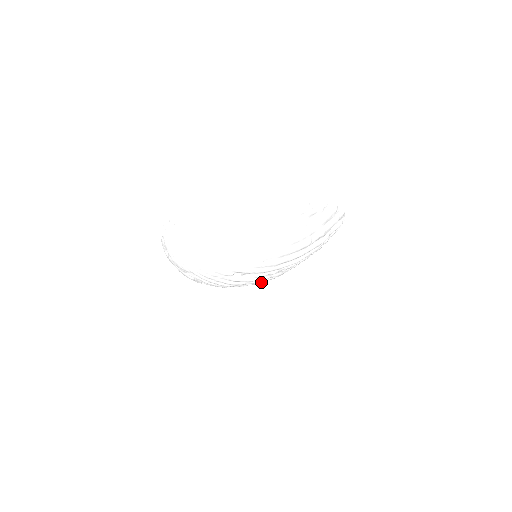
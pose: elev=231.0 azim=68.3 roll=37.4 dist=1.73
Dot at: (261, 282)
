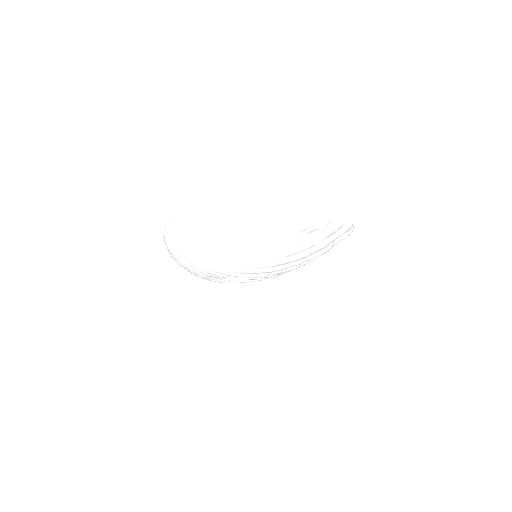
Dot at: occluded
